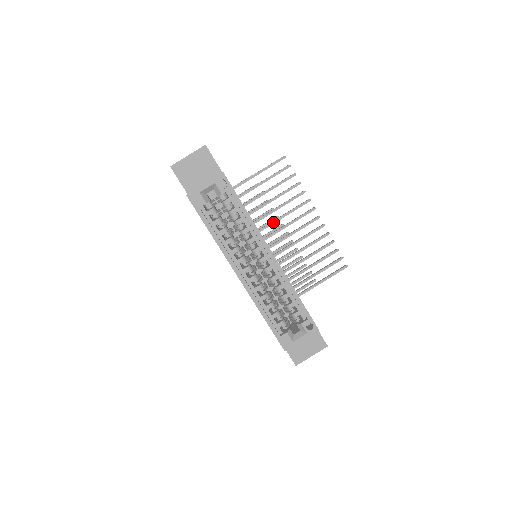
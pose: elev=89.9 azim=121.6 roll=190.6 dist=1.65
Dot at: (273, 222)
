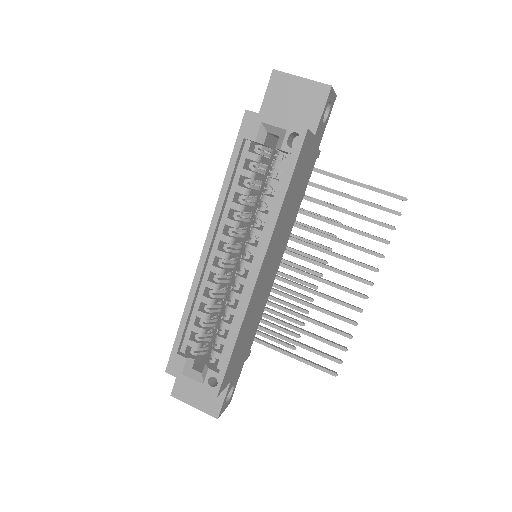
Dot at: (317, 247)
